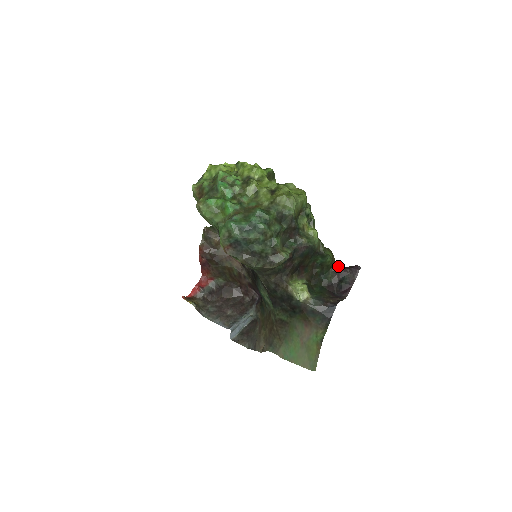
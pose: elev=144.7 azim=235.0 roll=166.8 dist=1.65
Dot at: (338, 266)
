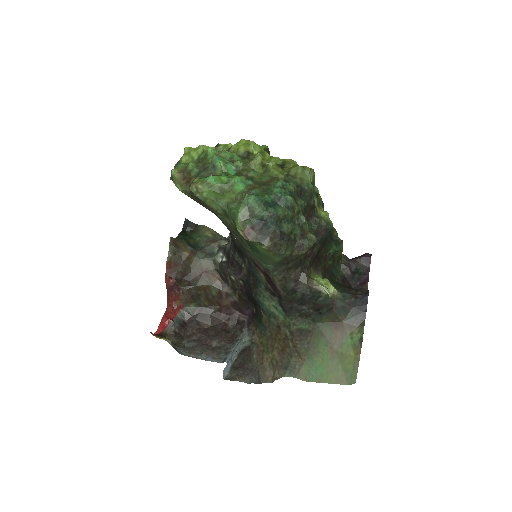
Dot at: (346, 257)
